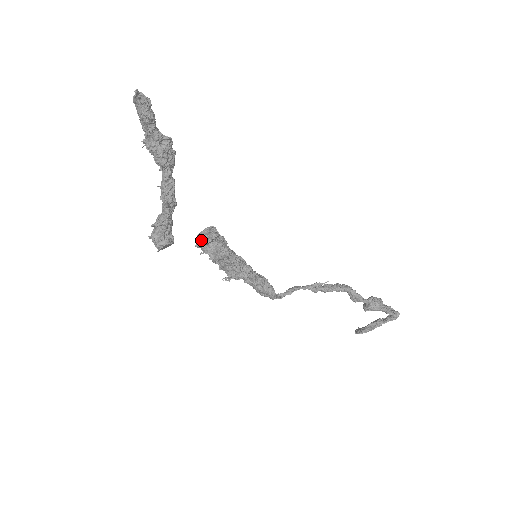
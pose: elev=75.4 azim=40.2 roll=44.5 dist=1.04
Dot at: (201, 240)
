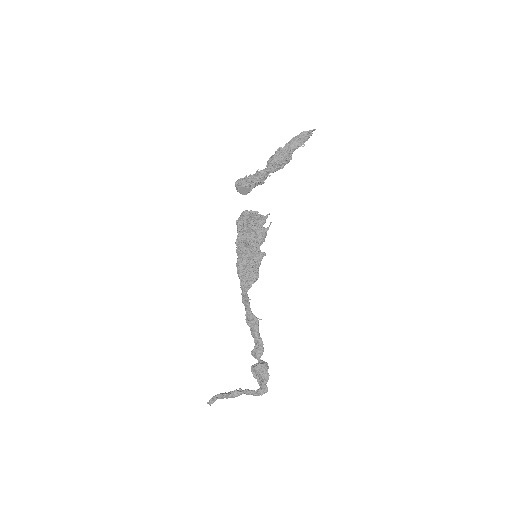
Dot at: (250, 213)
